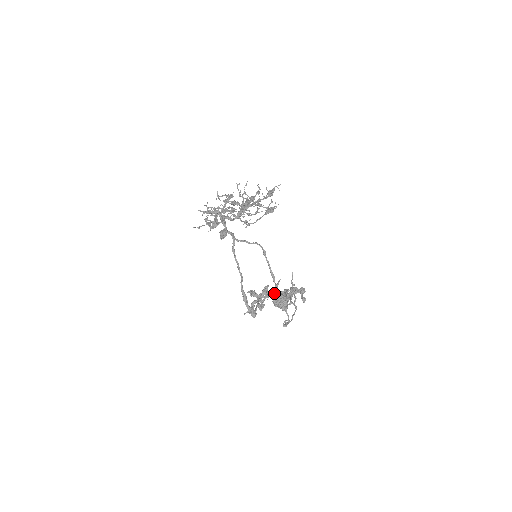
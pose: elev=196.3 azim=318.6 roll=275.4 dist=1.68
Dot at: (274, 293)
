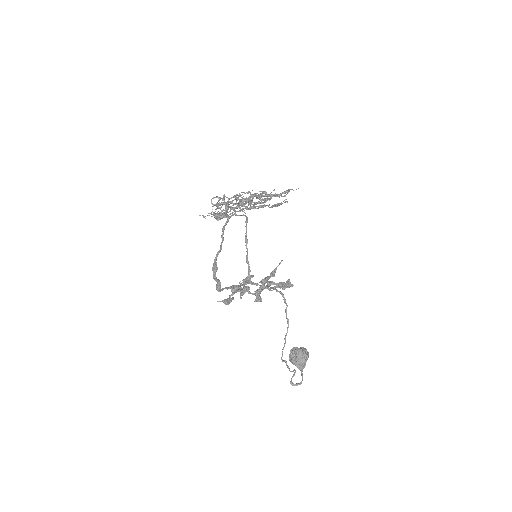
Dot at: (259, 287)
